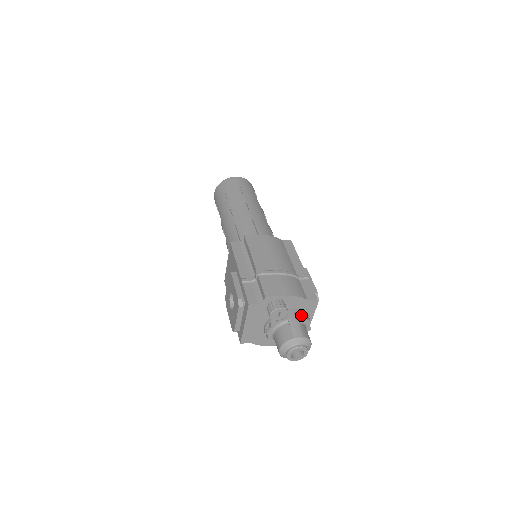
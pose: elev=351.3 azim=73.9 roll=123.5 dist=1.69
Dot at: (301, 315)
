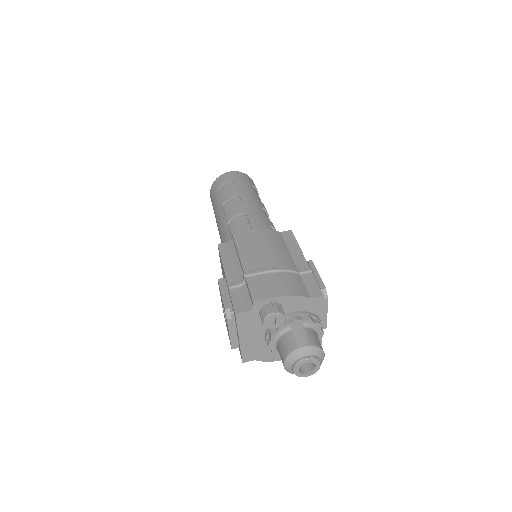
Dot at: (306, 318)
